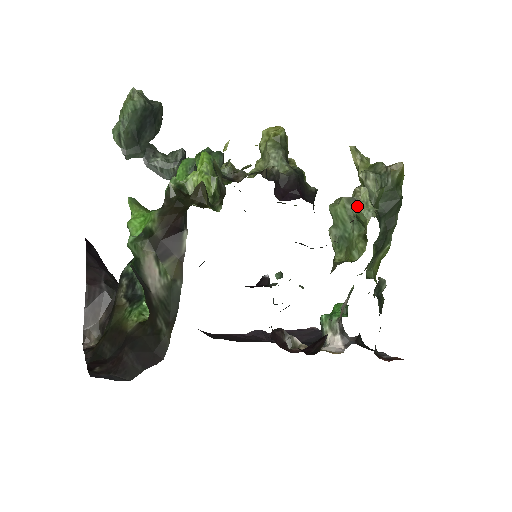
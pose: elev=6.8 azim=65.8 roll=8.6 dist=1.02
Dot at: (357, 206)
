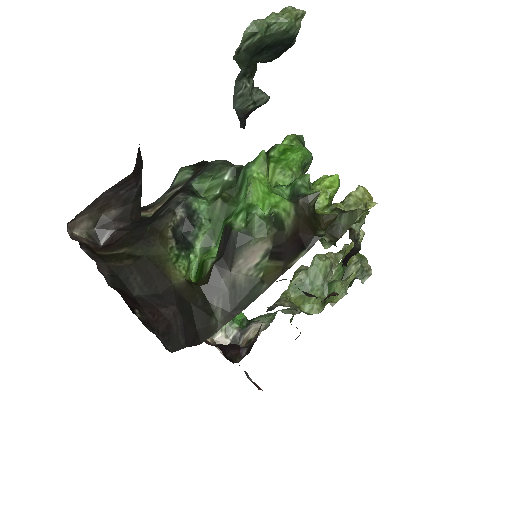
Dot at: (344, 284)
